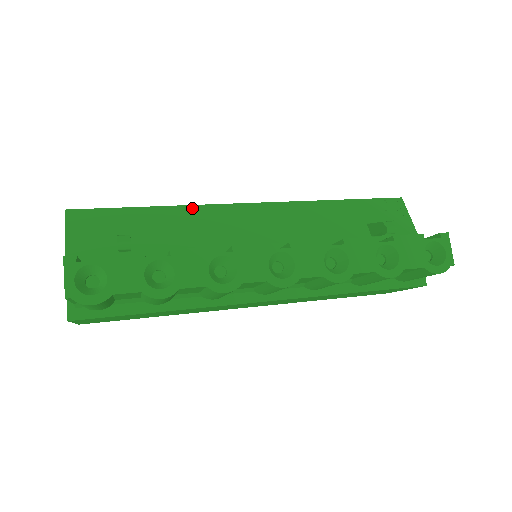
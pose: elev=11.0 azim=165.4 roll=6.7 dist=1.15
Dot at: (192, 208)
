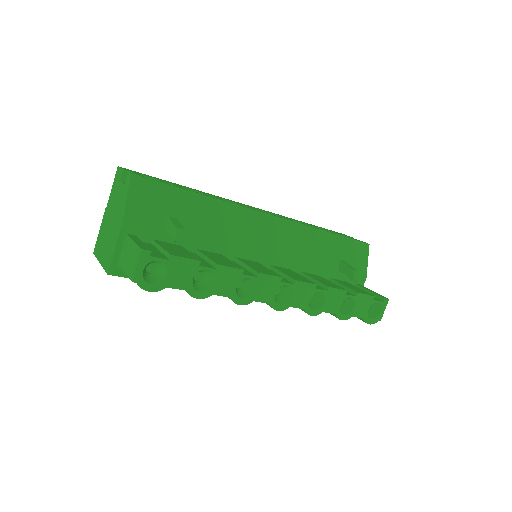
Dot at: (229, 206)
